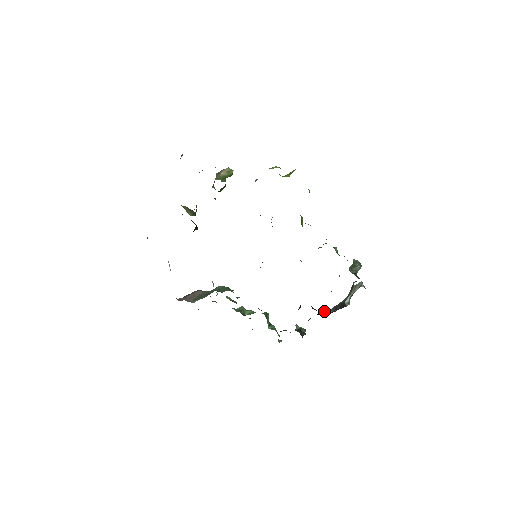
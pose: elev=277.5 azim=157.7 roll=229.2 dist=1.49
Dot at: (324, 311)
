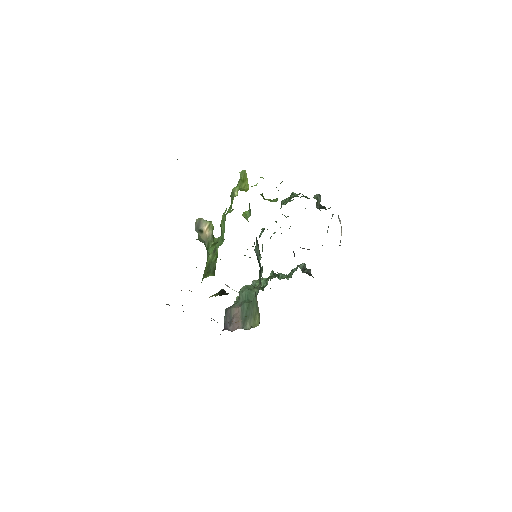
Dot at: occluded
